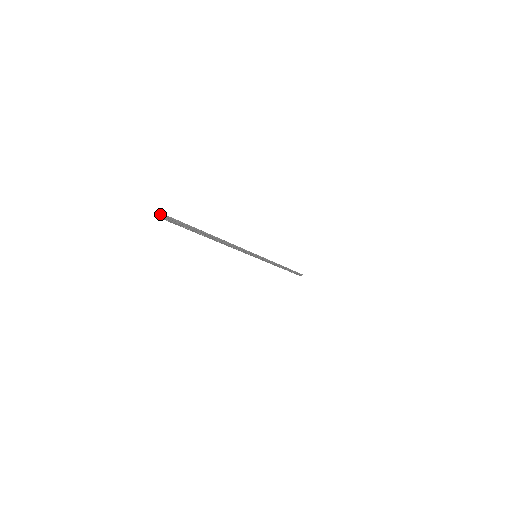
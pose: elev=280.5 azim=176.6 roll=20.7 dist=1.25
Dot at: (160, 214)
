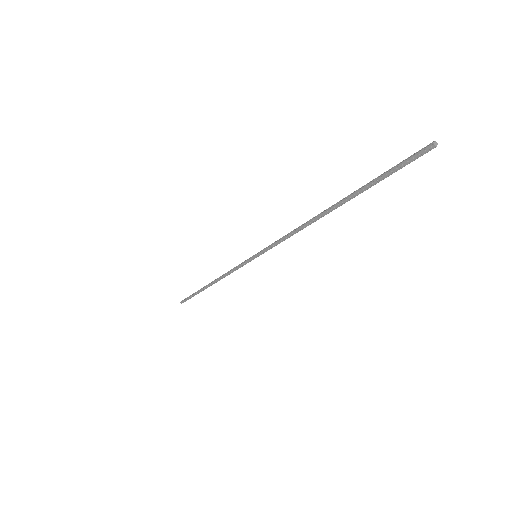
Dot at: (432, 147)
